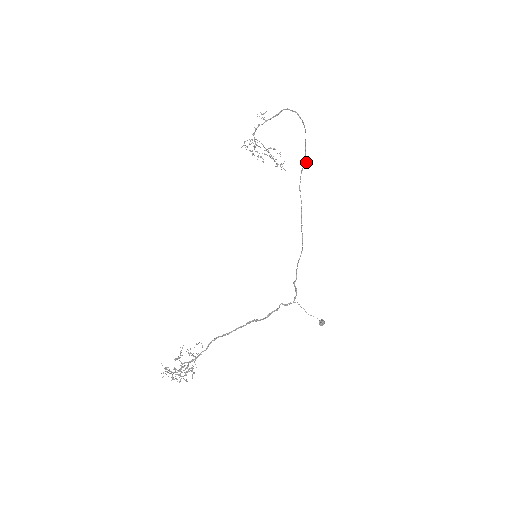
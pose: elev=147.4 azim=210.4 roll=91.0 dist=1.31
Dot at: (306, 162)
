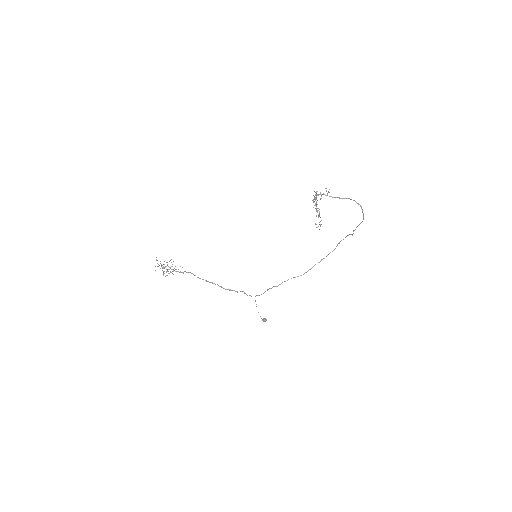
Dot at: (352, 234)
